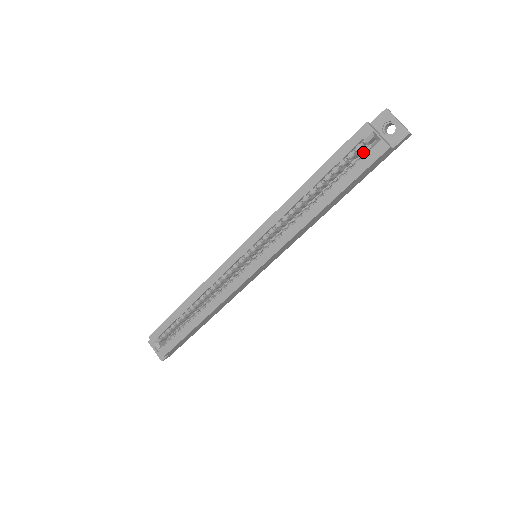
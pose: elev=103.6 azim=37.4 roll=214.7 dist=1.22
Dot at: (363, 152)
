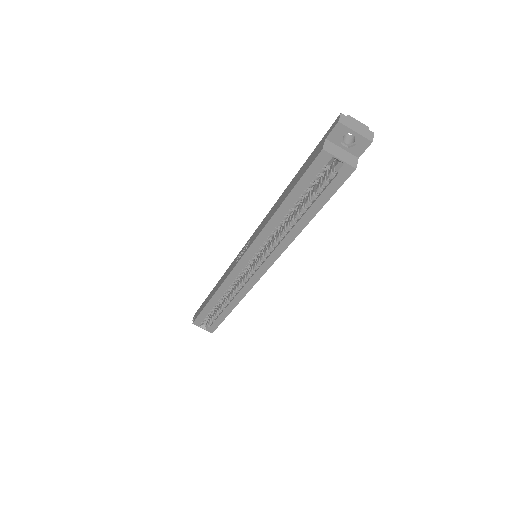
Dot at: occluded
